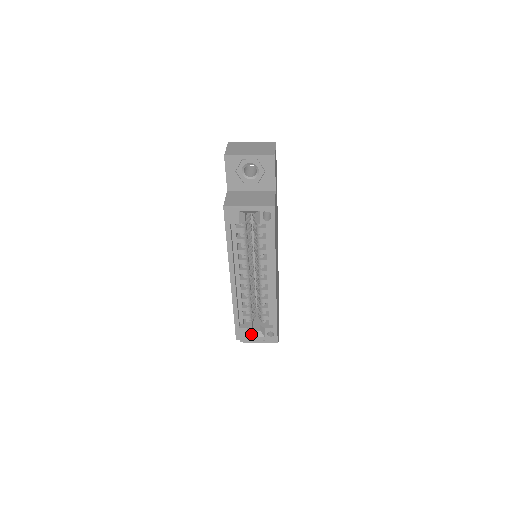
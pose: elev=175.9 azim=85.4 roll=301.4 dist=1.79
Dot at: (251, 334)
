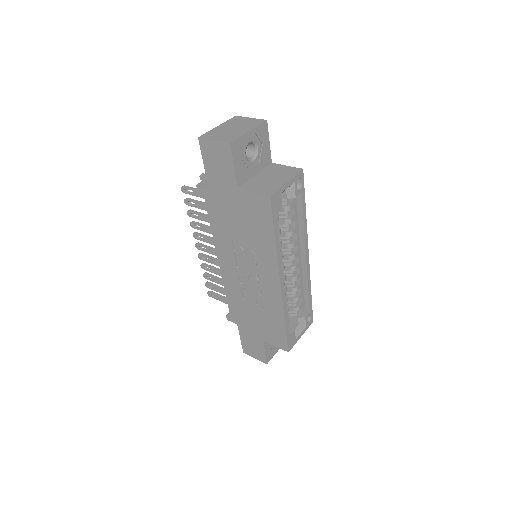
Dot at: (296, 335)
